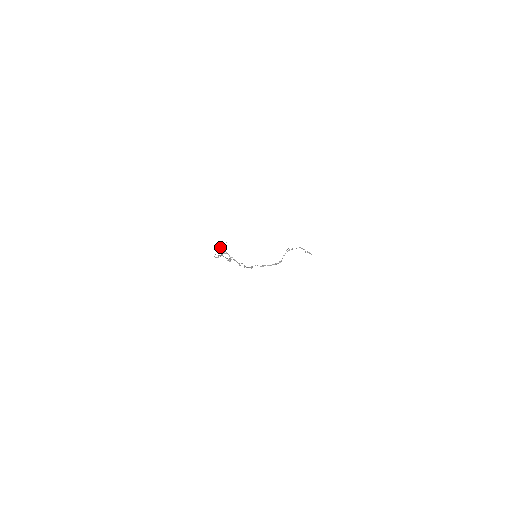
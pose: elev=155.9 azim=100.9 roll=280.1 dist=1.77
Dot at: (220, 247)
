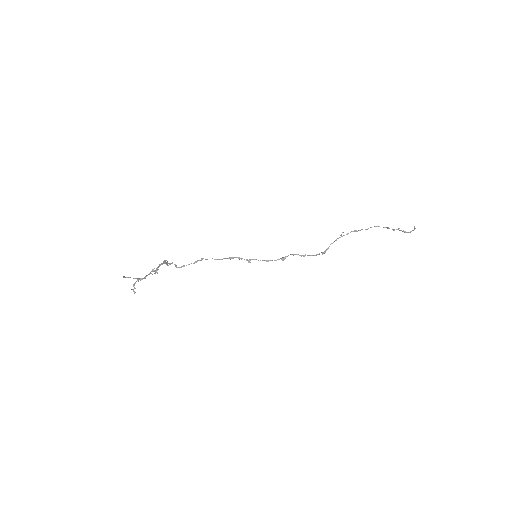
Dot at: (124, 277)
